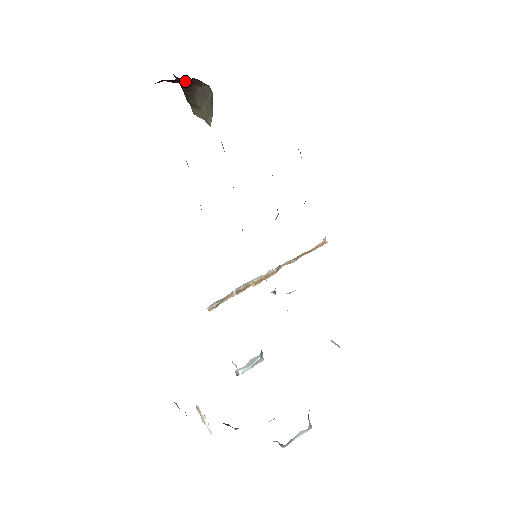
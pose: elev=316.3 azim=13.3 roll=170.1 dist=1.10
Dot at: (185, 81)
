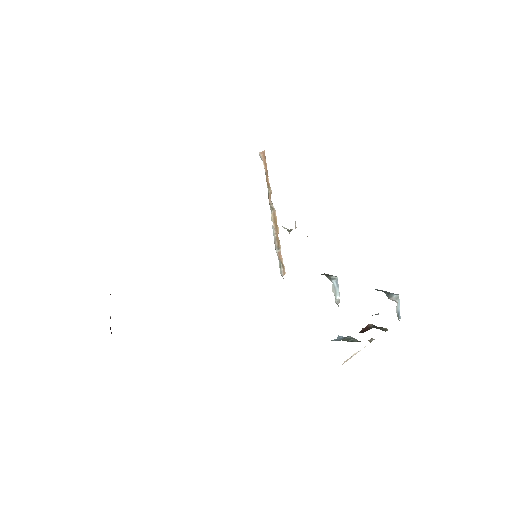
Dot at: occluded
